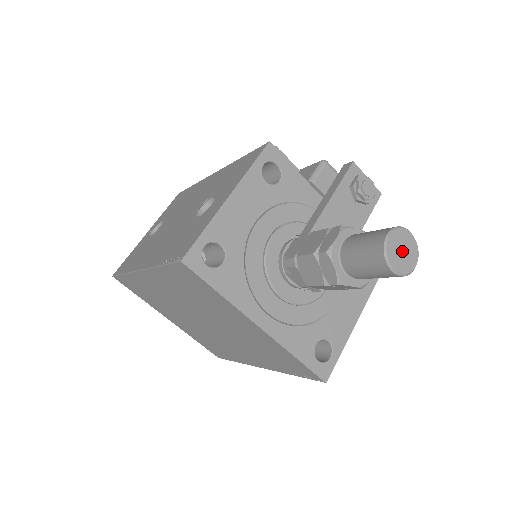
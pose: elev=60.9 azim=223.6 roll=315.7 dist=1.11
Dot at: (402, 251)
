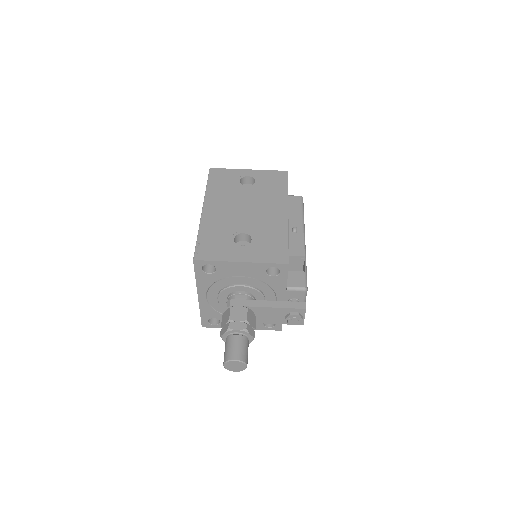
Dot at: (235, 366)
